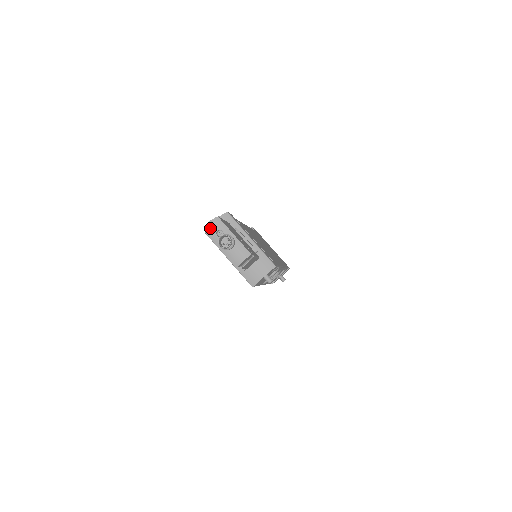
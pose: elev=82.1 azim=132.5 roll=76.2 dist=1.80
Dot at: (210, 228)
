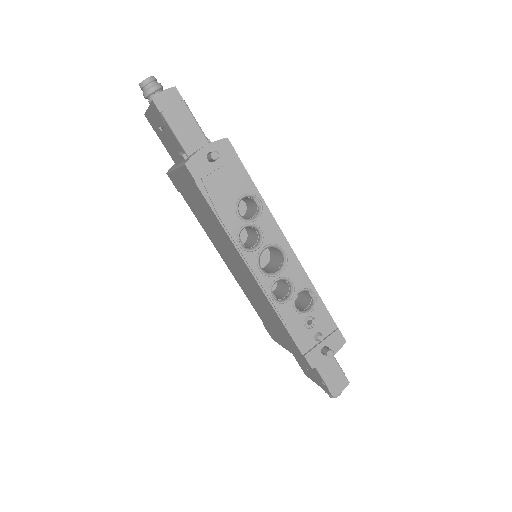
Dot at: occluded
